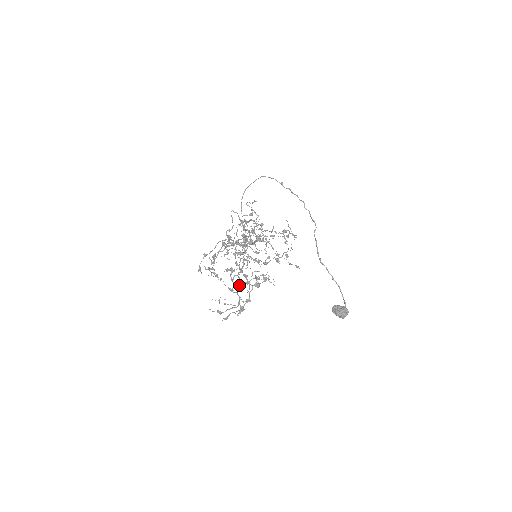
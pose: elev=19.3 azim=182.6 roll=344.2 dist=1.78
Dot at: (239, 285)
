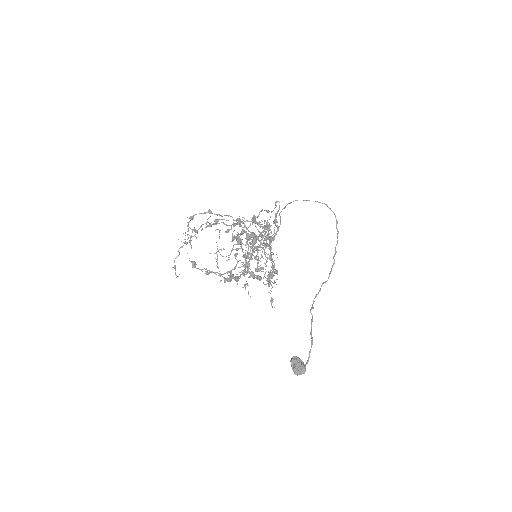
Dot at: (246, 257)
